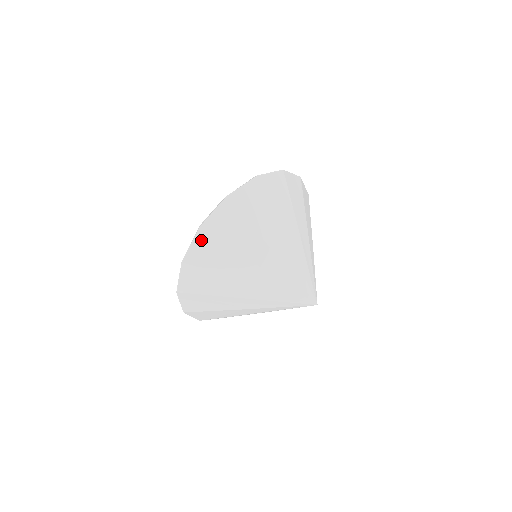
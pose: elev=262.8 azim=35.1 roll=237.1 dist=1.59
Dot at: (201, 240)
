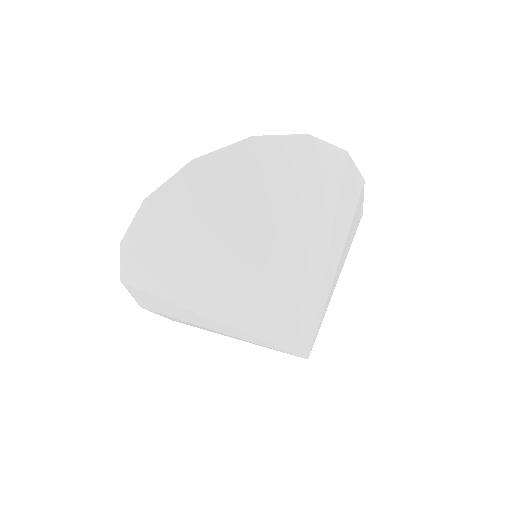
Dot at: (145, 219)
